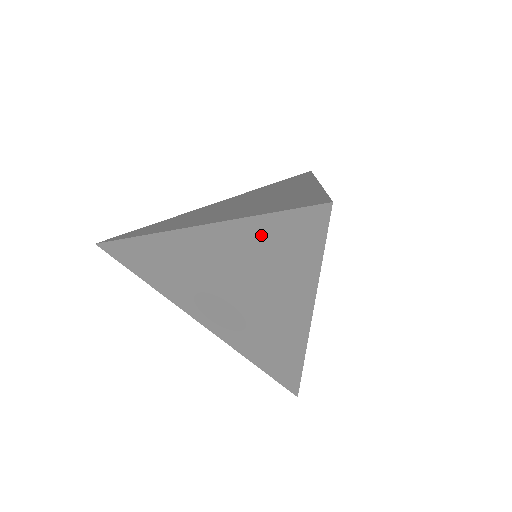
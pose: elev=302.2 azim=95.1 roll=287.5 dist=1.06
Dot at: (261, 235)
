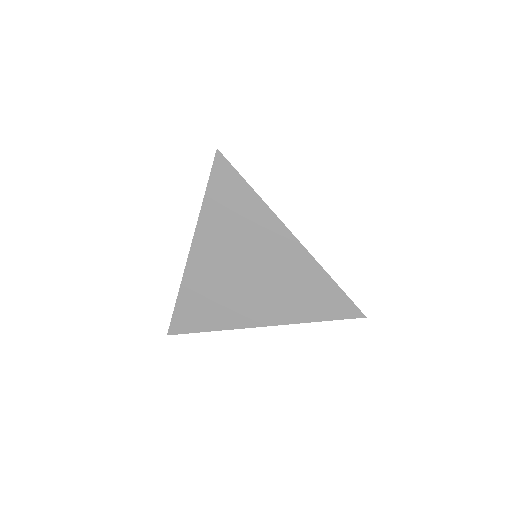
Dot at: occluded
